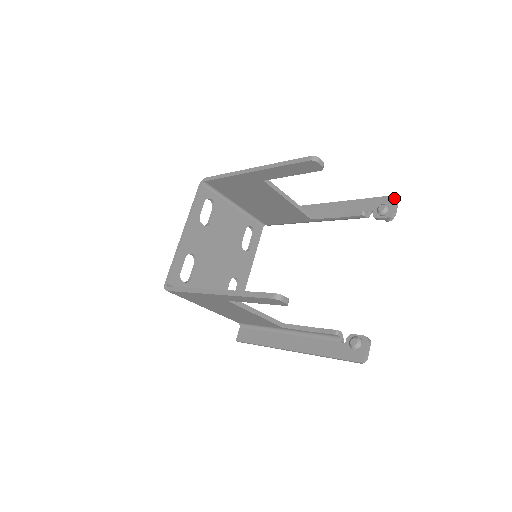
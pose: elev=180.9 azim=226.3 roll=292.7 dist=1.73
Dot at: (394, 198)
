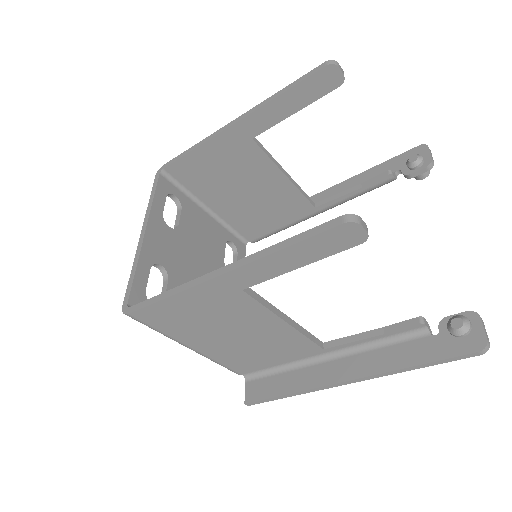
Dot at: (424, 146)
